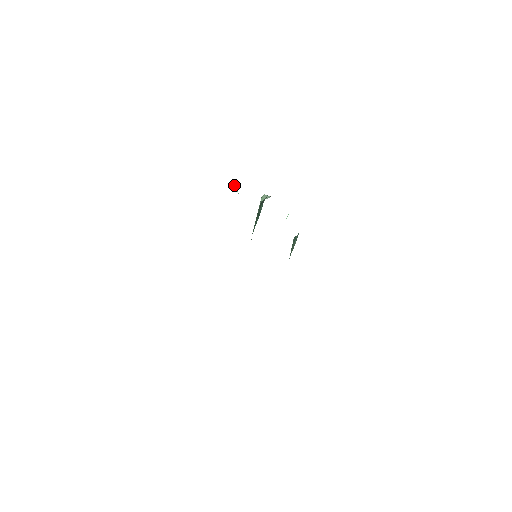
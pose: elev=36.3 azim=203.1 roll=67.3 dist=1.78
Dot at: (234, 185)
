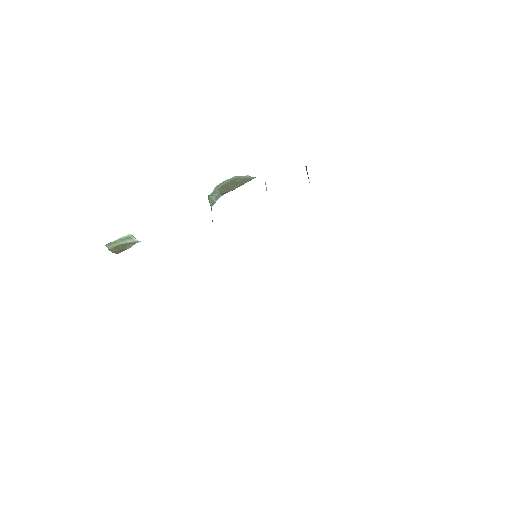
Dot at: occluded
